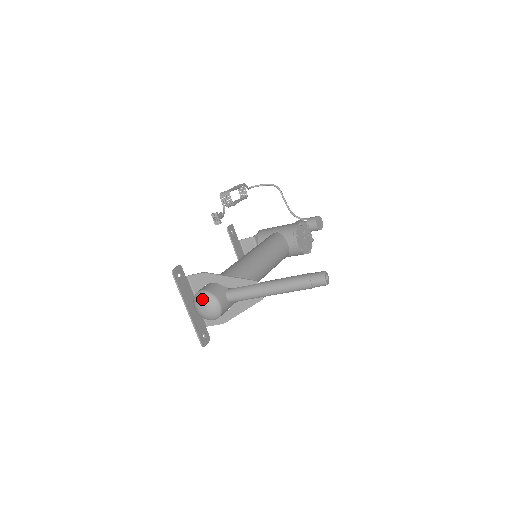
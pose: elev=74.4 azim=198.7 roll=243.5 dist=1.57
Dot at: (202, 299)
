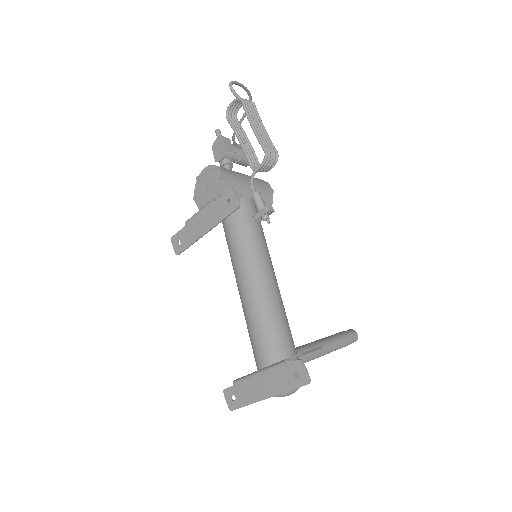
Dot at: (297, 389)
